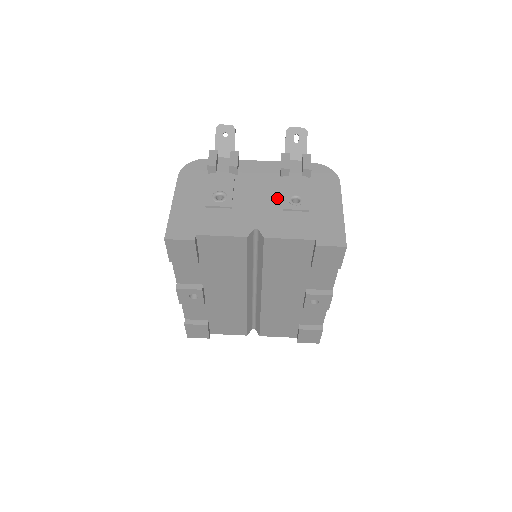
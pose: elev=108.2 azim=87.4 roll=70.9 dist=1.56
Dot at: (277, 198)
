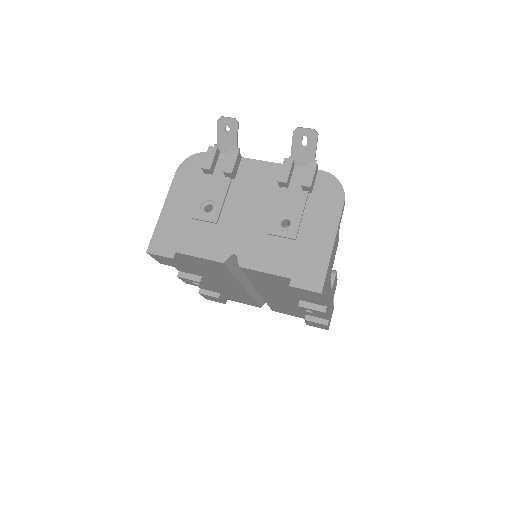
Dot at: (267, 216)
